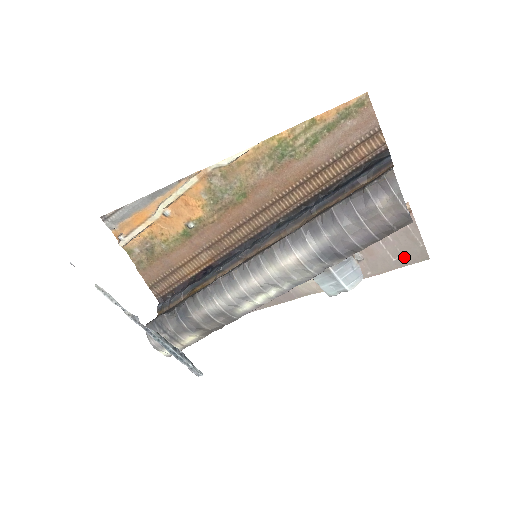
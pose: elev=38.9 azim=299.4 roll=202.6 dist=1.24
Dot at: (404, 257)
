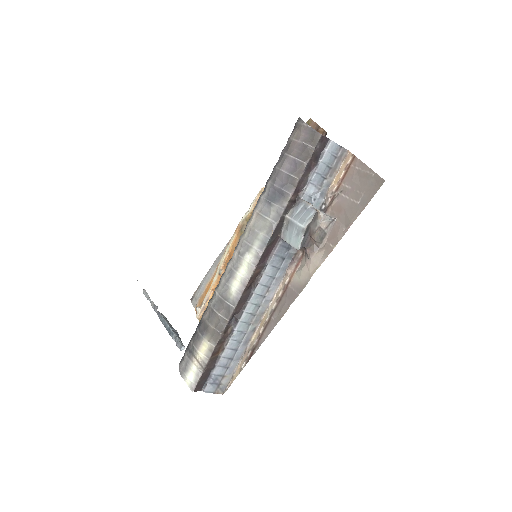
Dot at: (365, 195)
